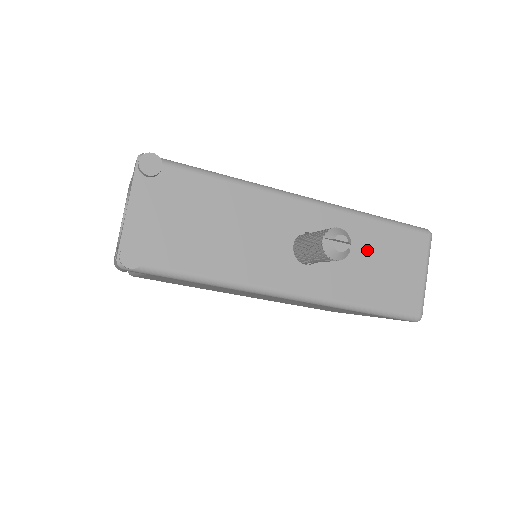
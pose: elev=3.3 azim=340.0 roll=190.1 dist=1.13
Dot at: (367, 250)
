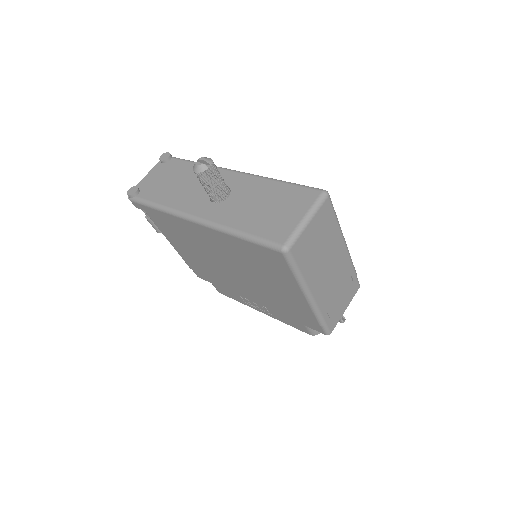
Dot at: (261, 198)
